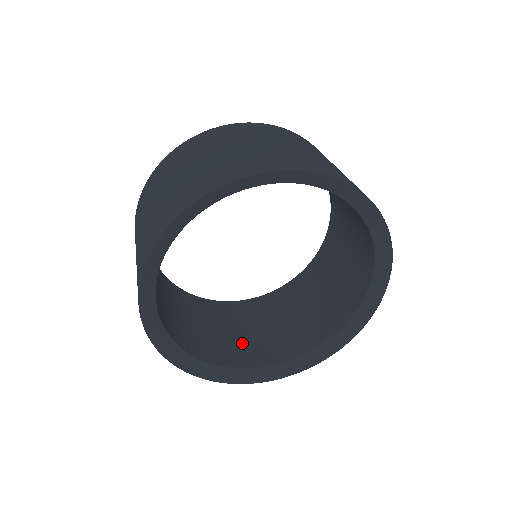
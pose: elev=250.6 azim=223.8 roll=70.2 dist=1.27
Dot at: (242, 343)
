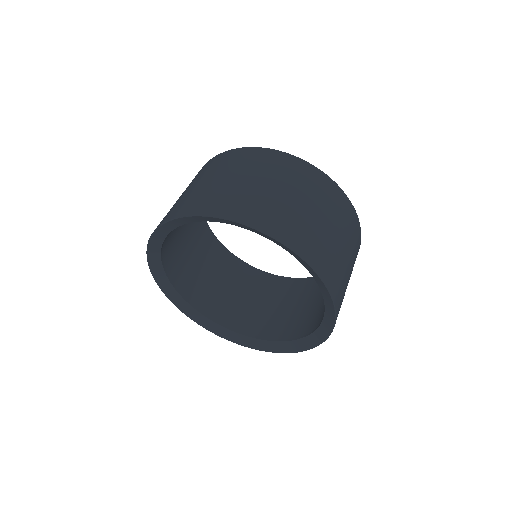
Dot at: (254, 313)
